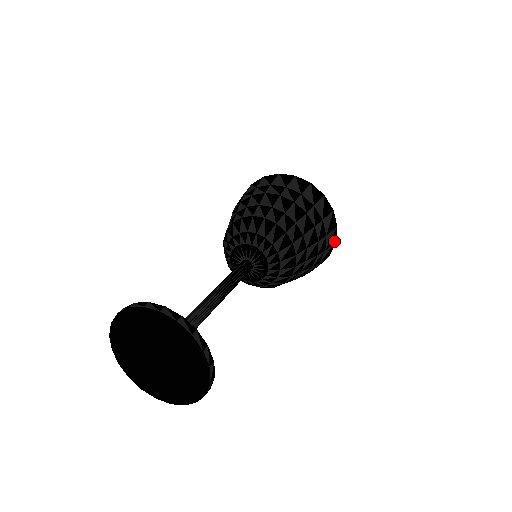
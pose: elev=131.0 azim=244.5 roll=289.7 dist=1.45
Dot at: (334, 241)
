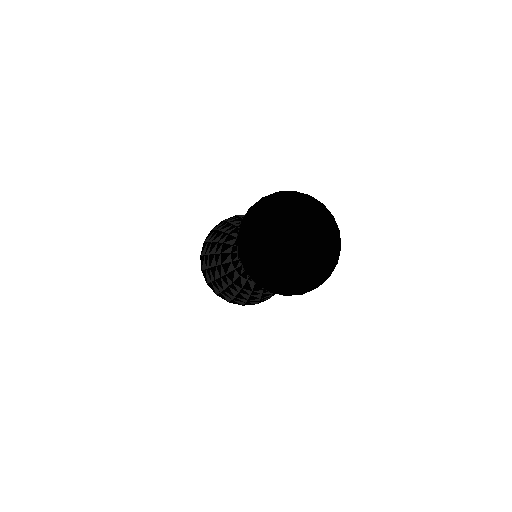
Dot at: occluded
